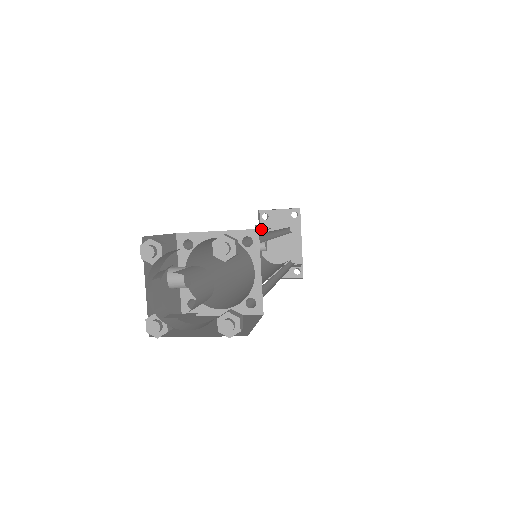
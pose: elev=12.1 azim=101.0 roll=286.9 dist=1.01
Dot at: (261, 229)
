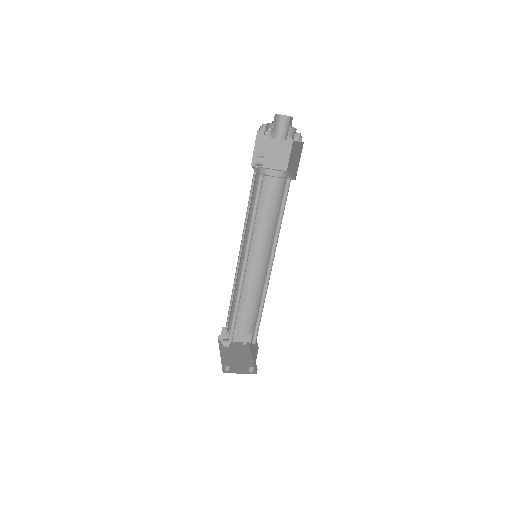
Dot at: (220, 348)
